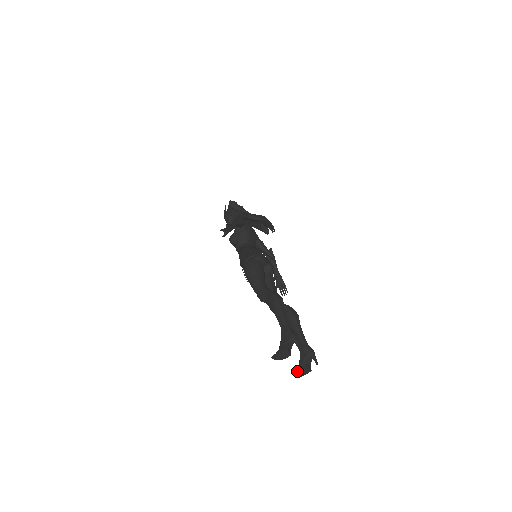
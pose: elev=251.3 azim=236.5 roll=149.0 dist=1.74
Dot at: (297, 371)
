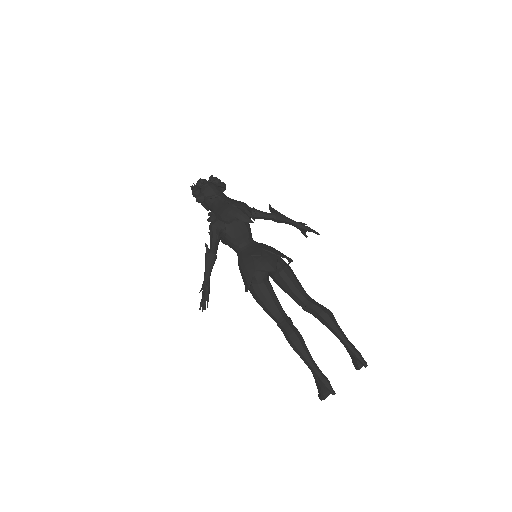
Dot at: occluded
